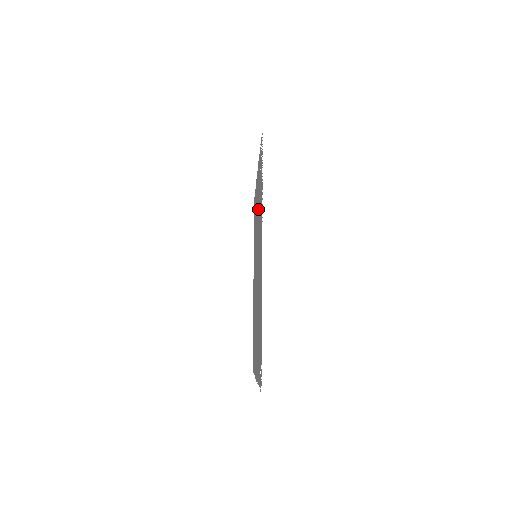
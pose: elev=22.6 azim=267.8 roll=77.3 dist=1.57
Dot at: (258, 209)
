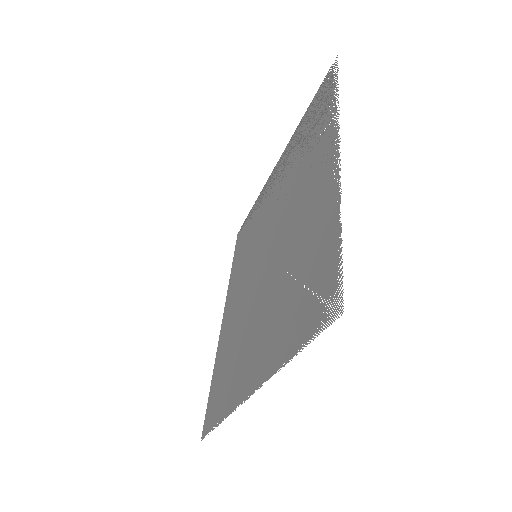
Dot at: (287, 178)
